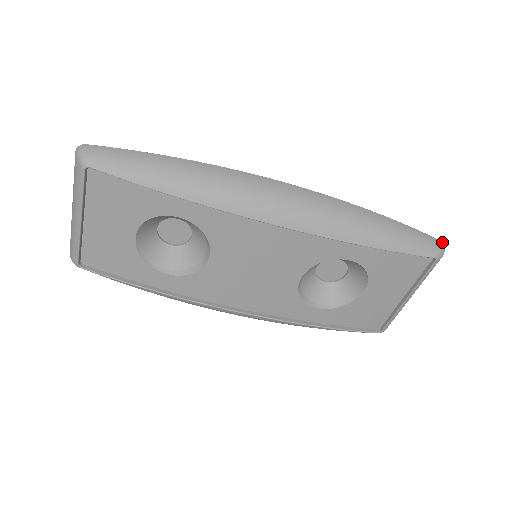
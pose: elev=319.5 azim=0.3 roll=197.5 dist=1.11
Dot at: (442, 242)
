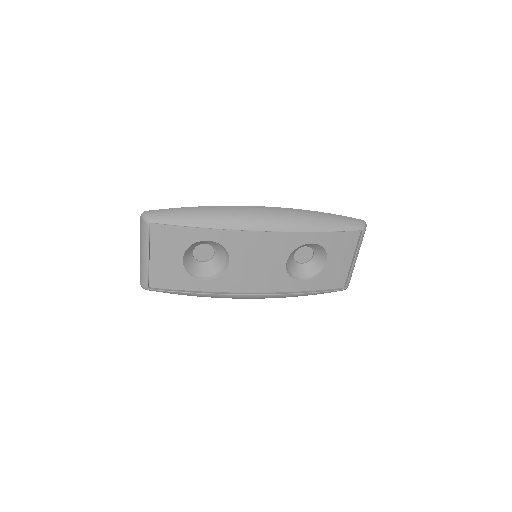
Dot at: (363, 220)
